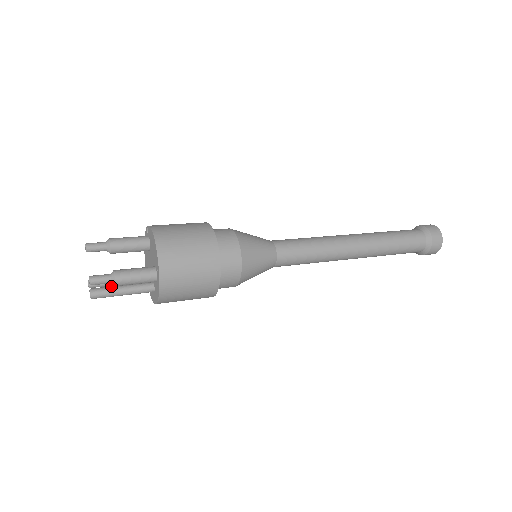
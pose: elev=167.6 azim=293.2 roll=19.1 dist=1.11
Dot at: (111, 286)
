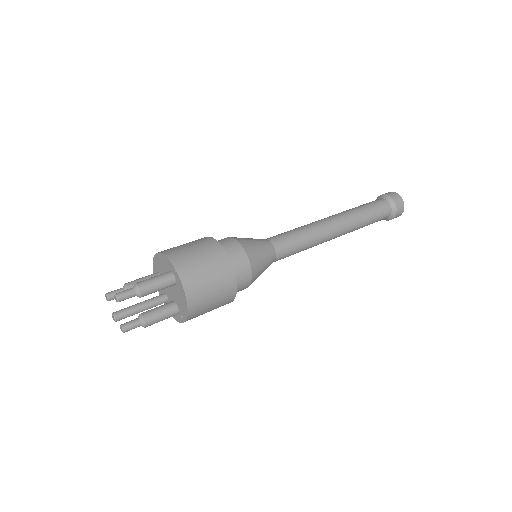
Dot at: (132, 310)
